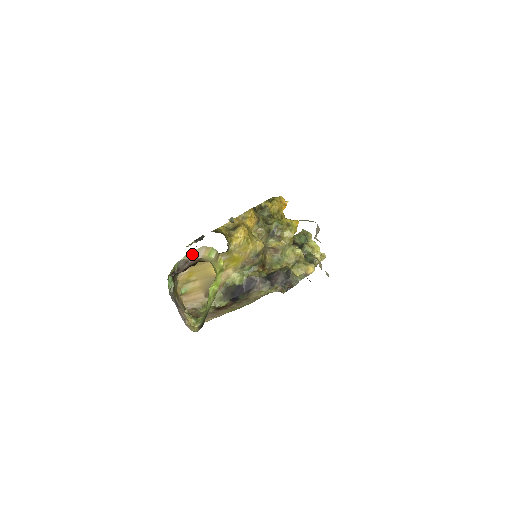
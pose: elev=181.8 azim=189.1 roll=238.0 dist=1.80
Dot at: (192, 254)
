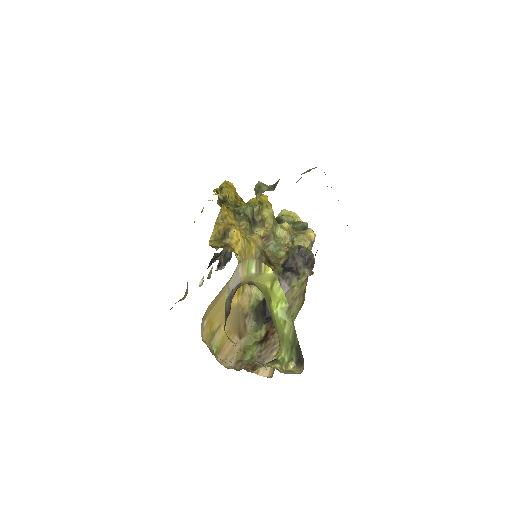
Dot at: (232, 283)
